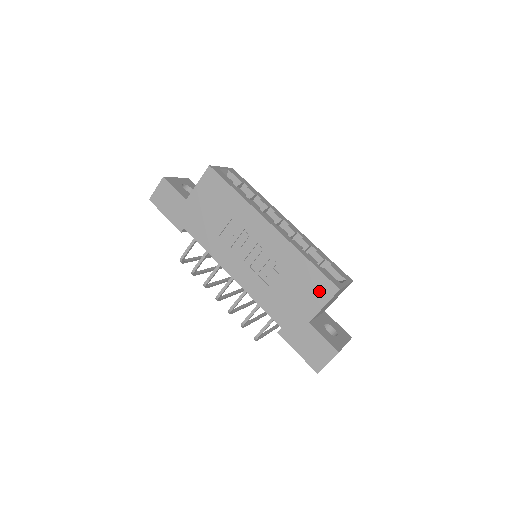
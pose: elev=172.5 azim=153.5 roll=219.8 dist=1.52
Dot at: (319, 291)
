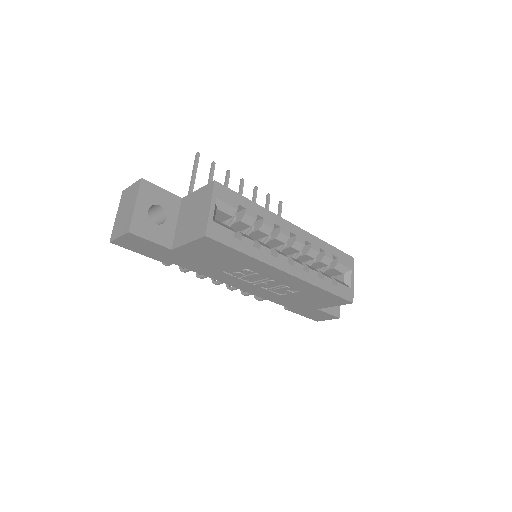
Dot at: (332, 302)
